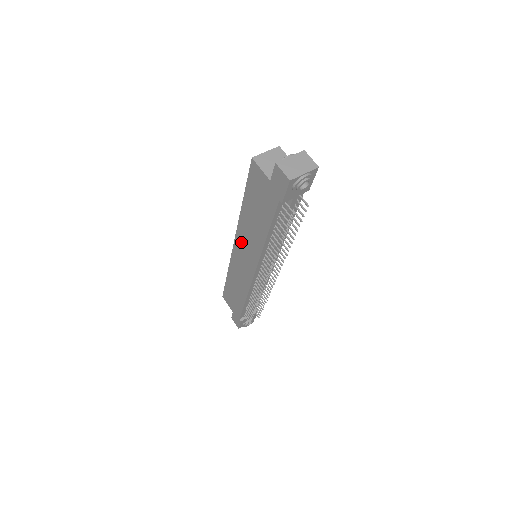
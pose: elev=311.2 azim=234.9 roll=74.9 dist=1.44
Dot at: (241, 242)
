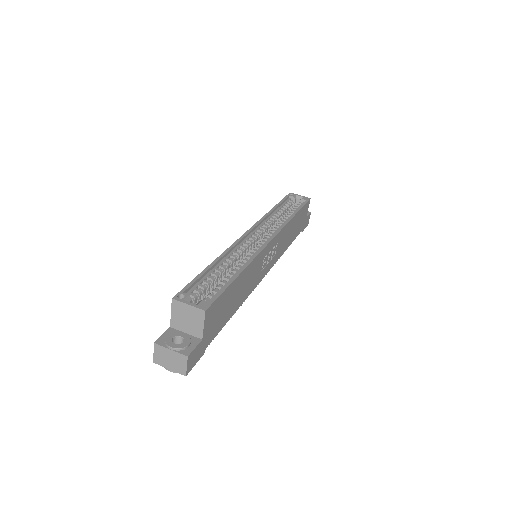
Dot at: occluded
